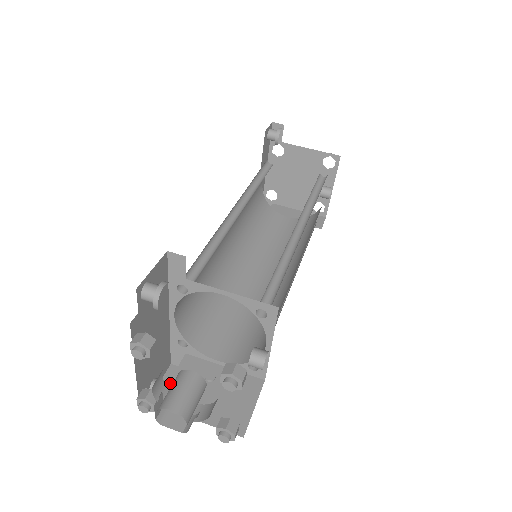
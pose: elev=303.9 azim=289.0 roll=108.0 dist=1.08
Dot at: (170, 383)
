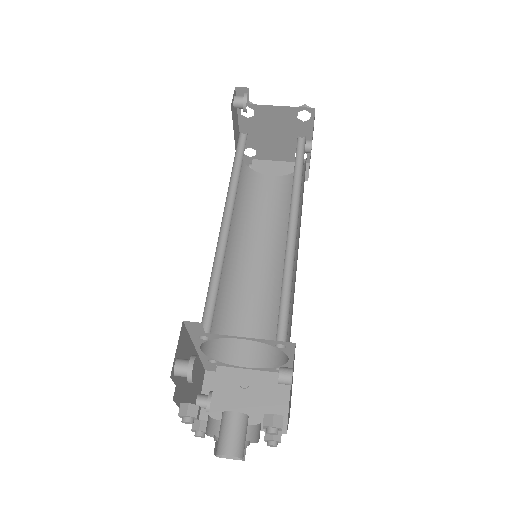
Dot at: (212, 399)
